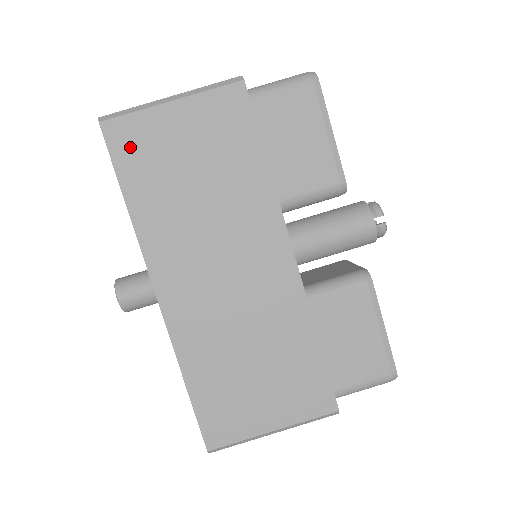
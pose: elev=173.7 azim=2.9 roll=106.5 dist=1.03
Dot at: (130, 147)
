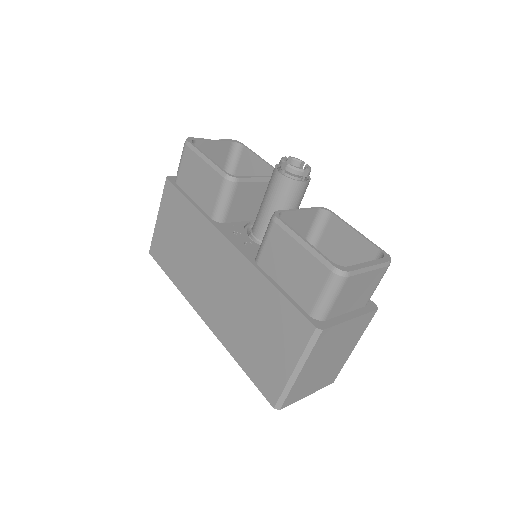
Dot at: (160, 253)
